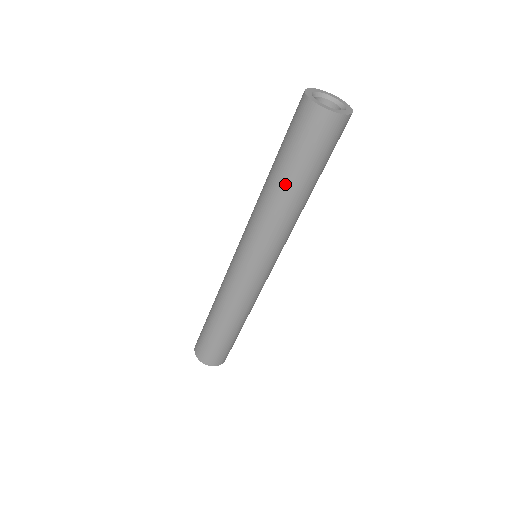
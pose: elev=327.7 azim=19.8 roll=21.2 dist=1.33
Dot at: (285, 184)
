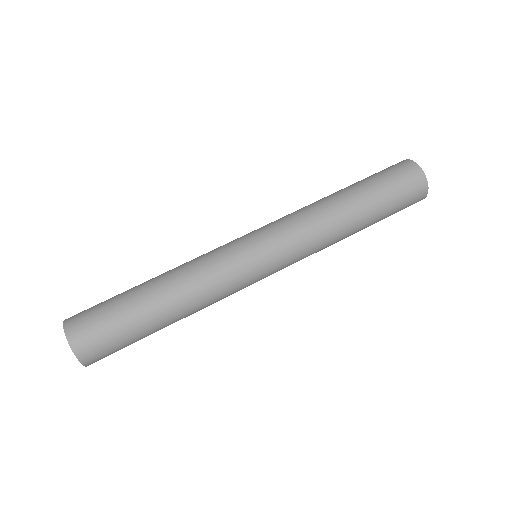
Dot at: (360, 210)
